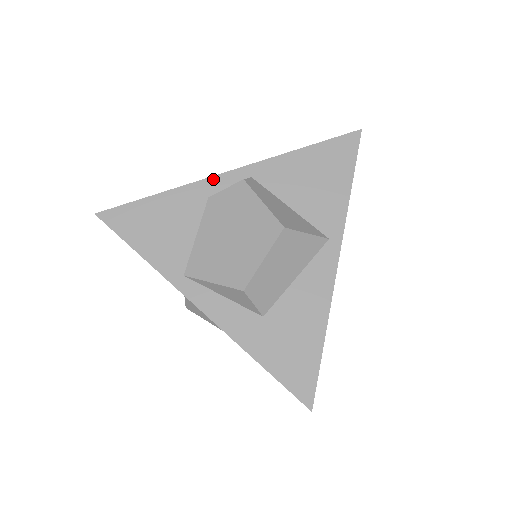
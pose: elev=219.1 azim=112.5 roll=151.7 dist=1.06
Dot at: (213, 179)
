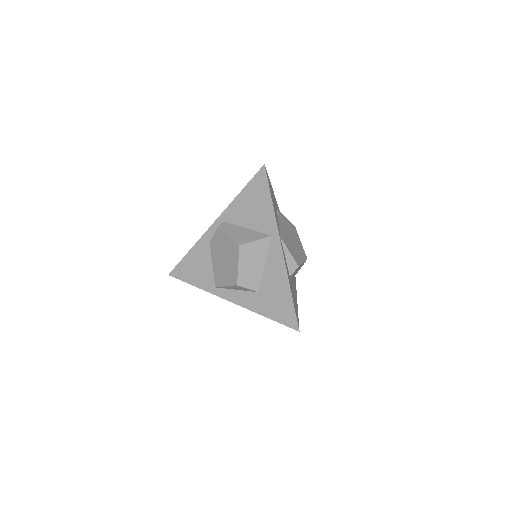
Dot at: (208, 232)
